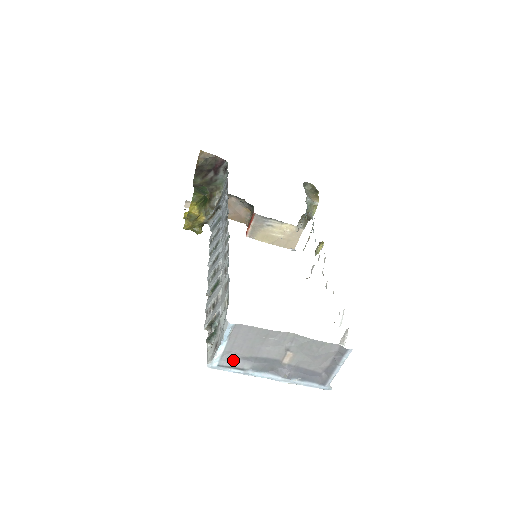
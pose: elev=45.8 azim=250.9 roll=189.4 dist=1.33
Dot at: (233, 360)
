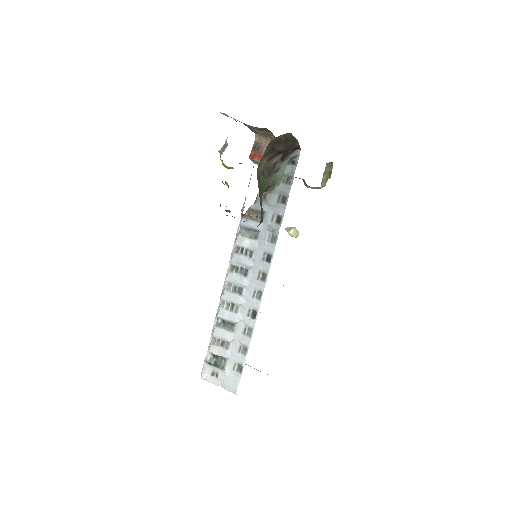
Dot at: occluded
